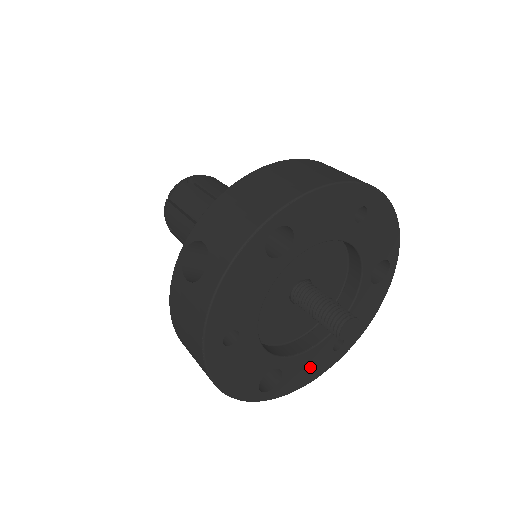
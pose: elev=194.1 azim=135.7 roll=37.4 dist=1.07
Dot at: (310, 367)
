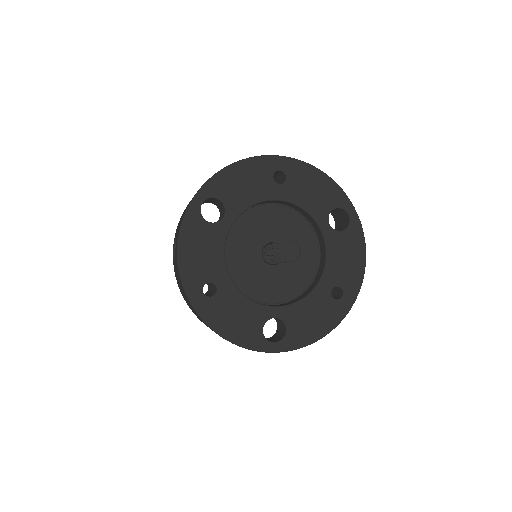
Dot at: (315, 317)
